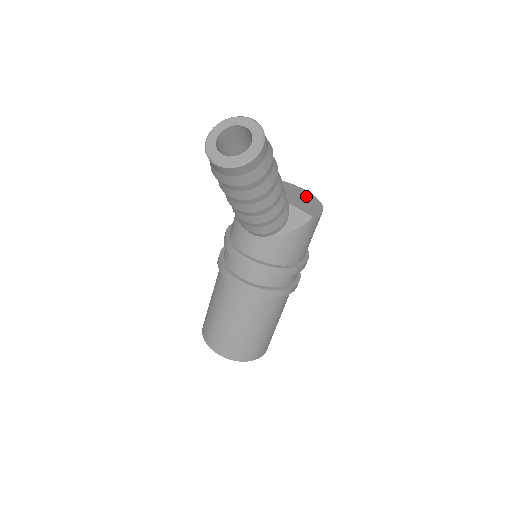
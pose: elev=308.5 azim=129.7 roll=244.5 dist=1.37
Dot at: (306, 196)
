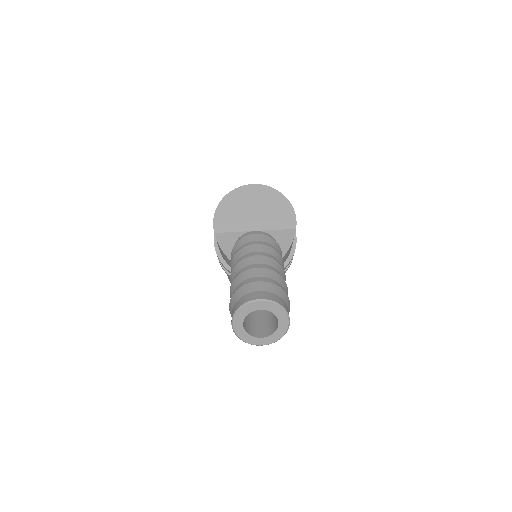
Dot at: (264, 197)
